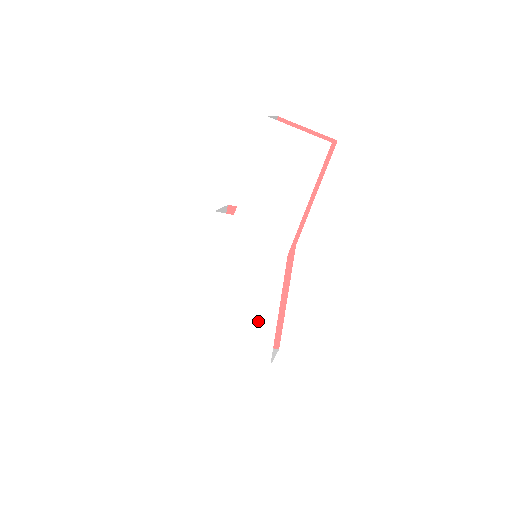
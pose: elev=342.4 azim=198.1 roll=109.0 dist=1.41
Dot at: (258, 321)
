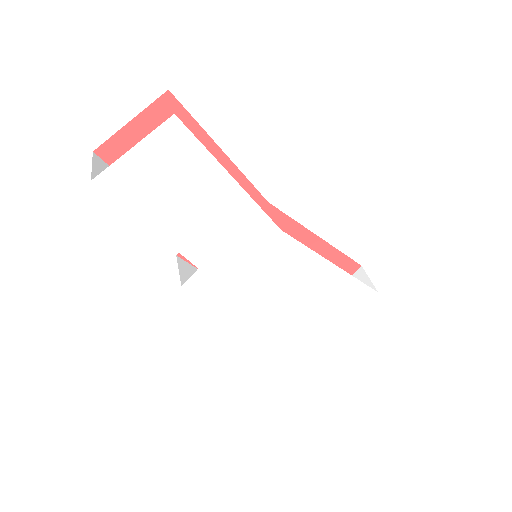
Dot at: (328, 287)
